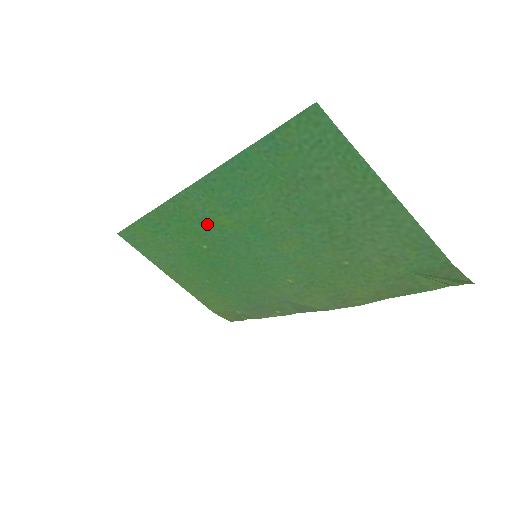
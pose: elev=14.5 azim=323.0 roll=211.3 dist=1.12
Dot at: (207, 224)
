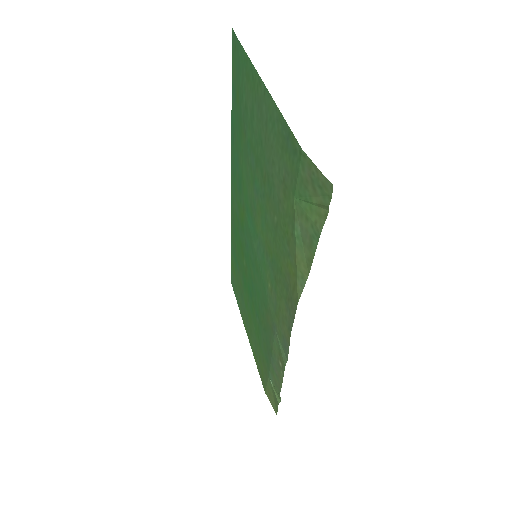
Dot at: (240, 227)
